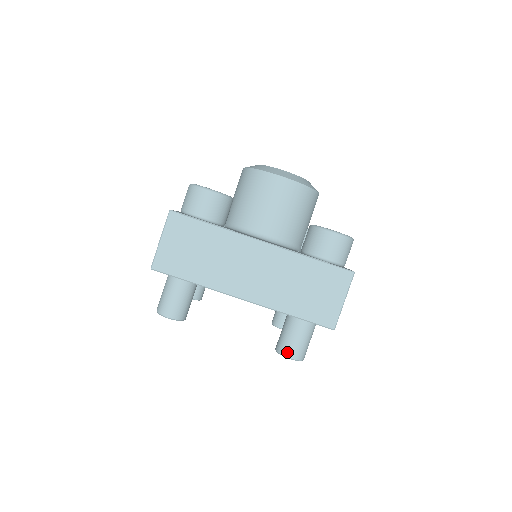
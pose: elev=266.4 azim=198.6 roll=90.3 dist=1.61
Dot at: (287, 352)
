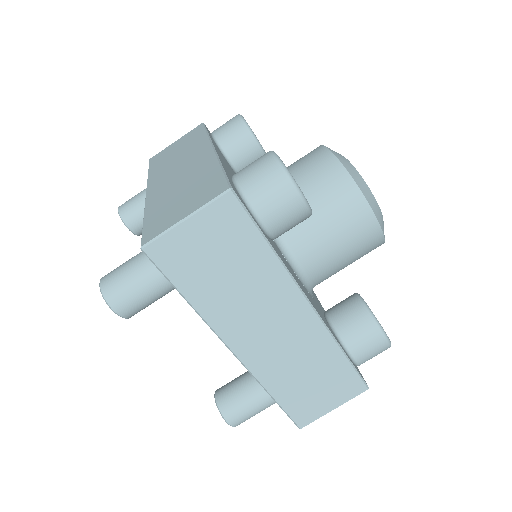
Dot at: (230, 416)
